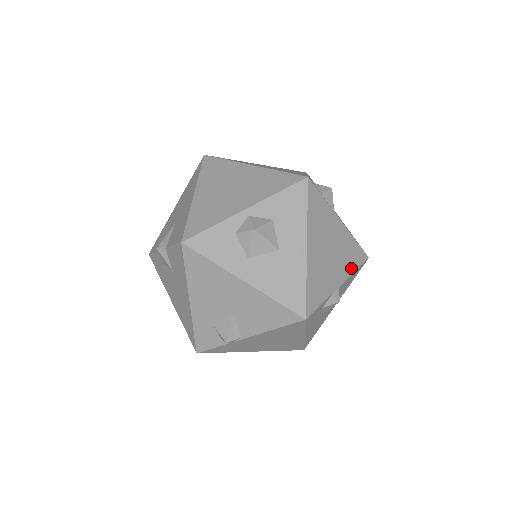
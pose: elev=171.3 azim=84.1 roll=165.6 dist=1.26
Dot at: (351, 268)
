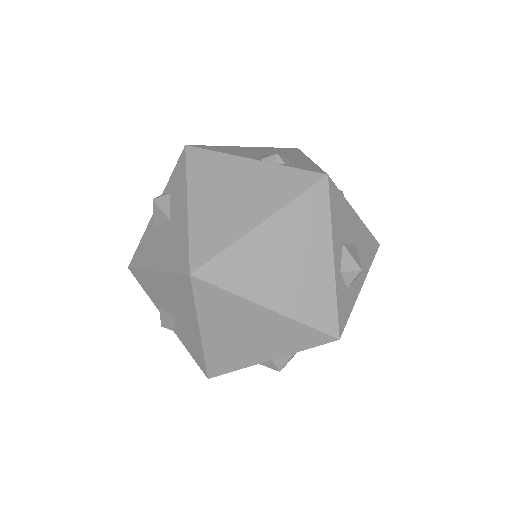
Dot at: occluded
